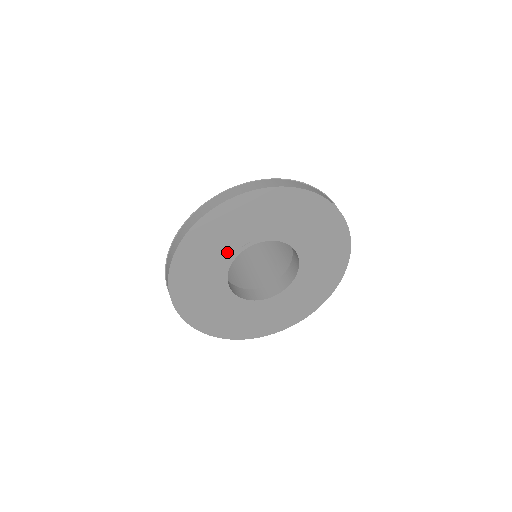
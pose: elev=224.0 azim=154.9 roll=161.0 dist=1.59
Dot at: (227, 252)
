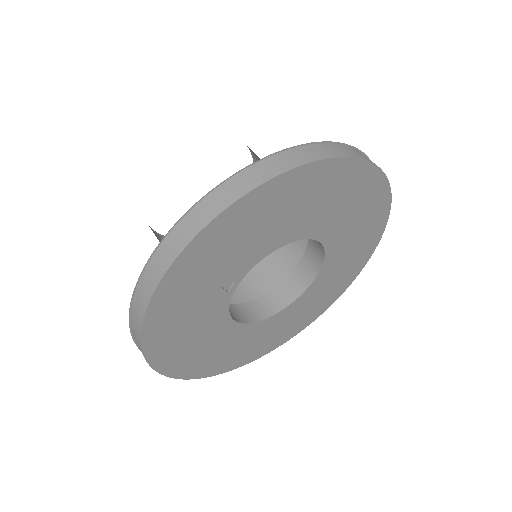
Dot at: (213, 309)
